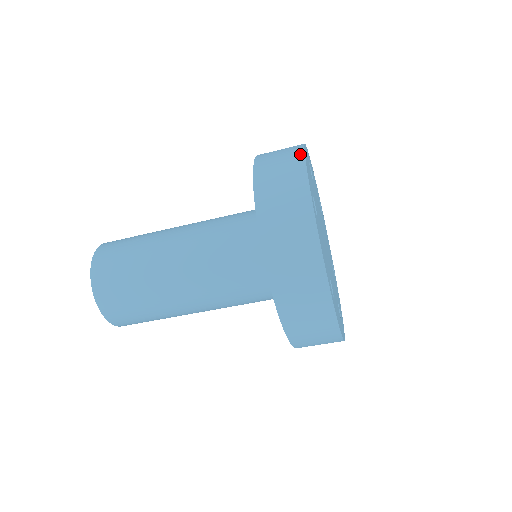
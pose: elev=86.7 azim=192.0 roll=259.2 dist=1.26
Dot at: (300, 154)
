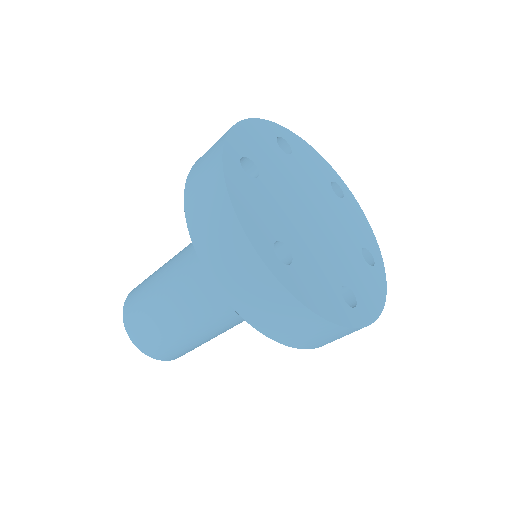
Dot at: (229, 212)
